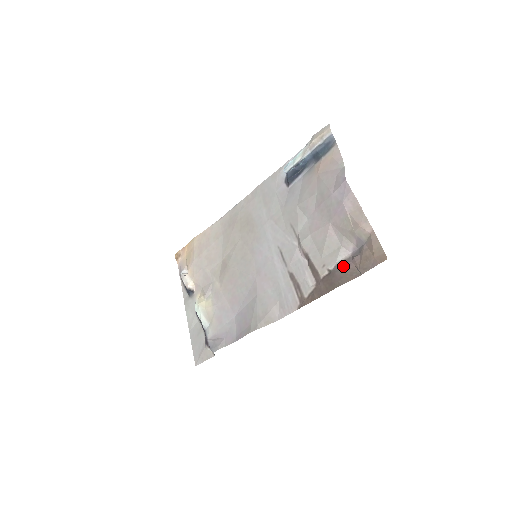
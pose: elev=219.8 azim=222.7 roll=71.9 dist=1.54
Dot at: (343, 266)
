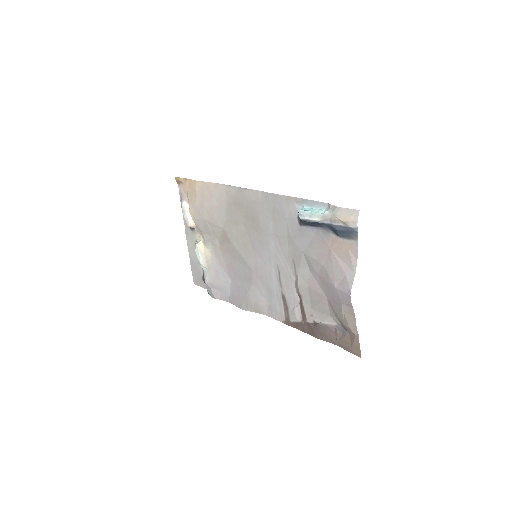
Dot at: (326, 329)
